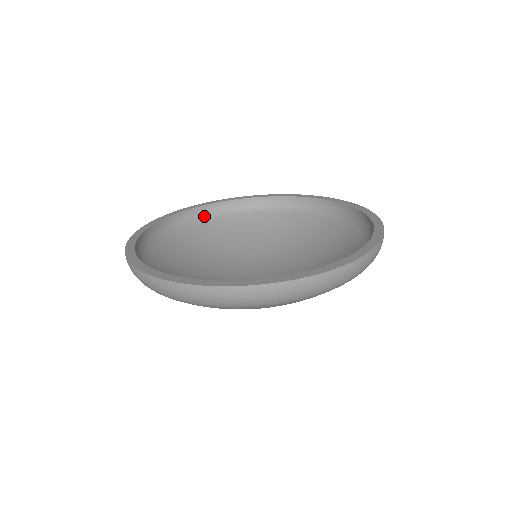
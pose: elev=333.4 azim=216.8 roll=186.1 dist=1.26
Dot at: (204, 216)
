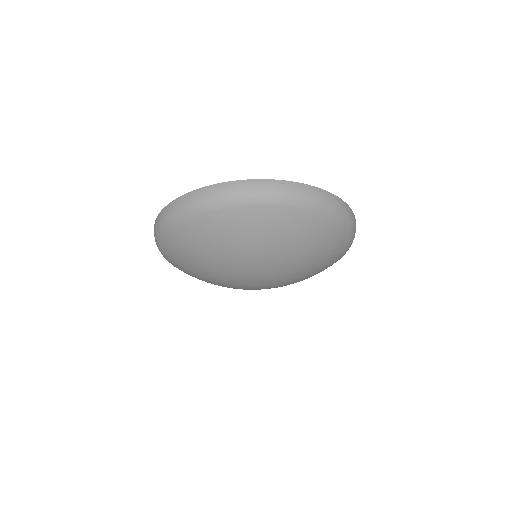
Dot at: occluded
